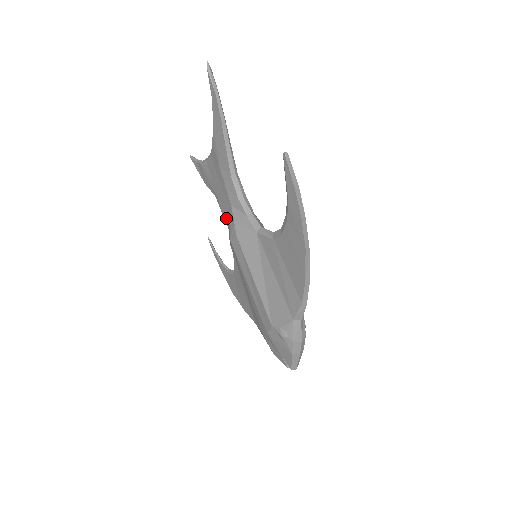
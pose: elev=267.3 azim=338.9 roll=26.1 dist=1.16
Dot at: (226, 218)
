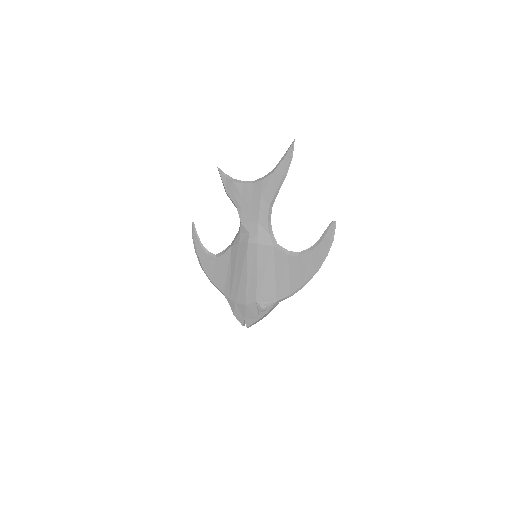
Dot at: (246, 227)
